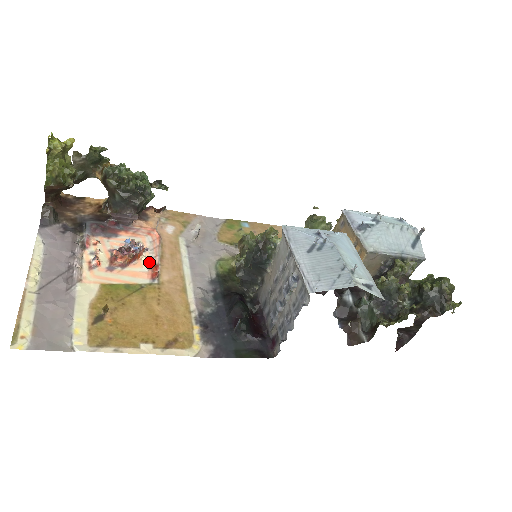
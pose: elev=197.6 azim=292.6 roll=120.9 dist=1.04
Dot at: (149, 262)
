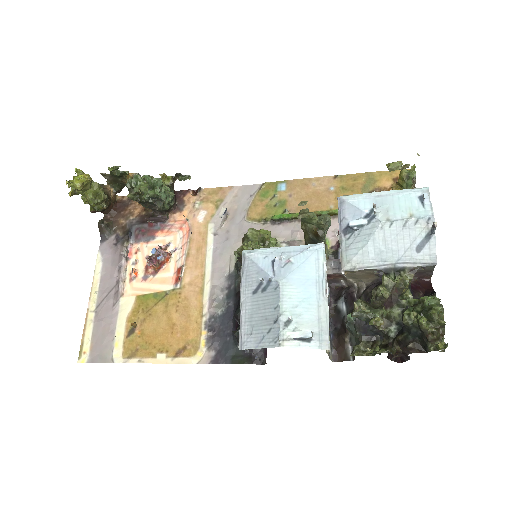
Dot at: (175, 264)
